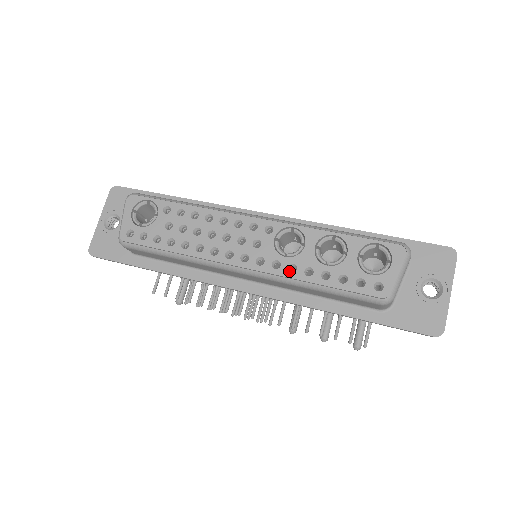
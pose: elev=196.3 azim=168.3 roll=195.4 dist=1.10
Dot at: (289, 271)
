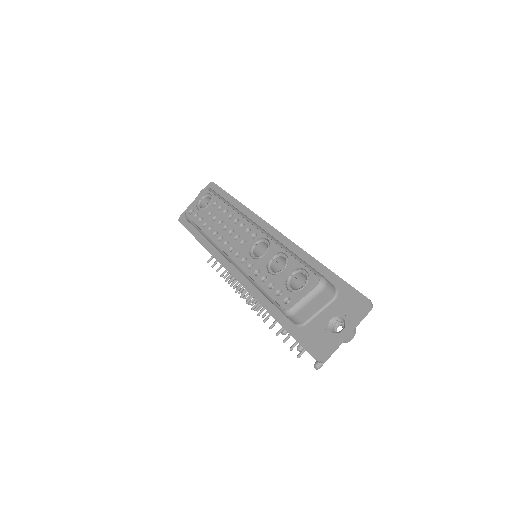
Dot at: (248, 267)
